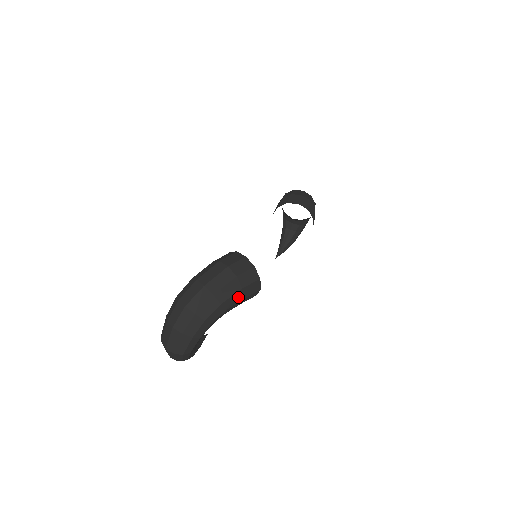
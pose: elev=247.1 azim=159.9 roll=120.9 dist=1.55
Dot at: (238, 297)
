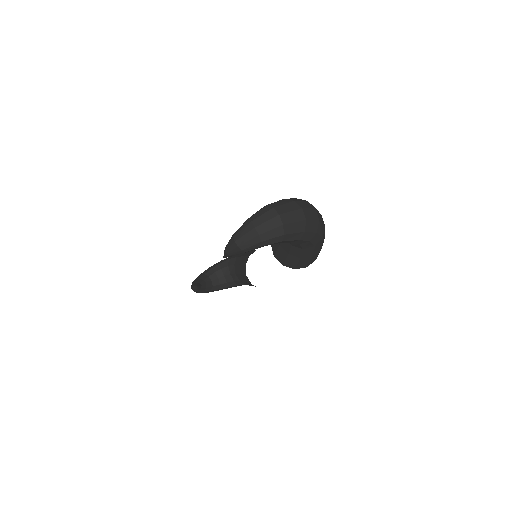
Dot at: (317, 250)
